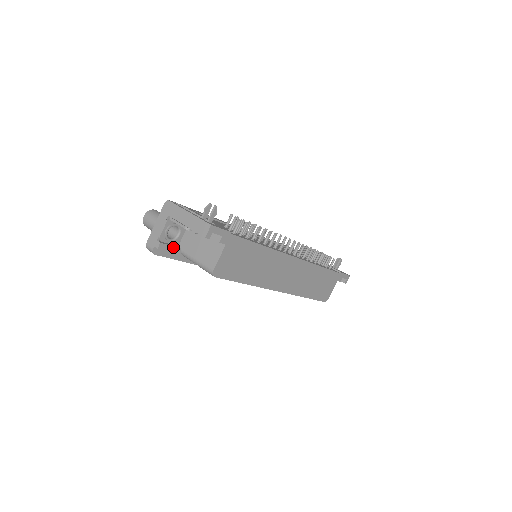
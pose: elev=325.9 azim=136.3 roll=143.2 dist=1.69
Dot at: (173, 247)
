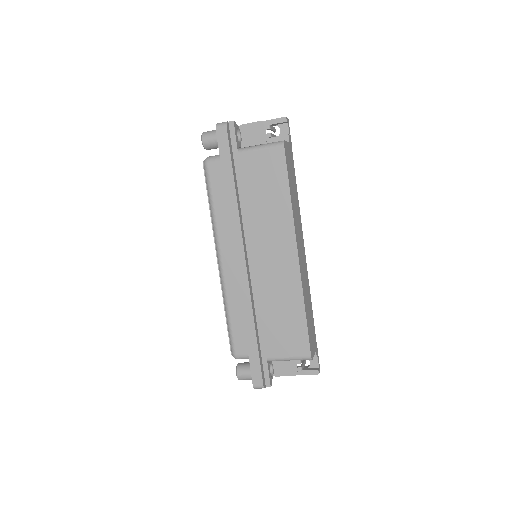
Dot at: (237, 138)
